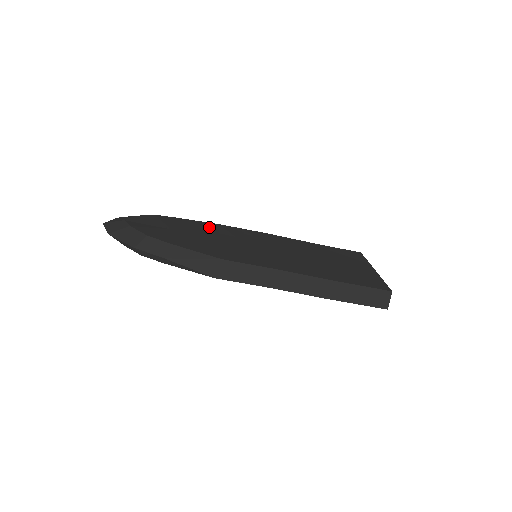
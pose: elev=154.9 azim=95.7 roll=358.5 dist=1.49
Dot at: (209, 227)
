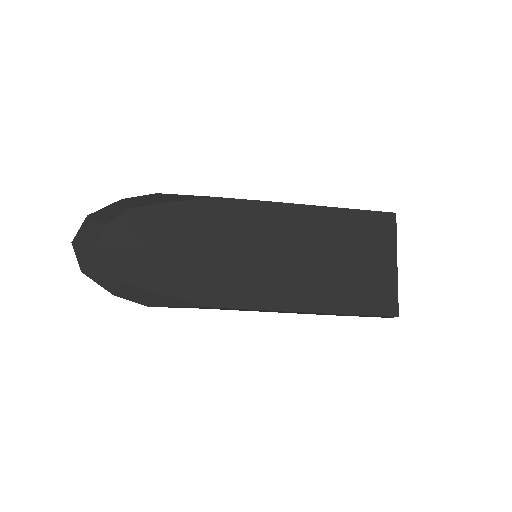
Dot at: (201, 215)
